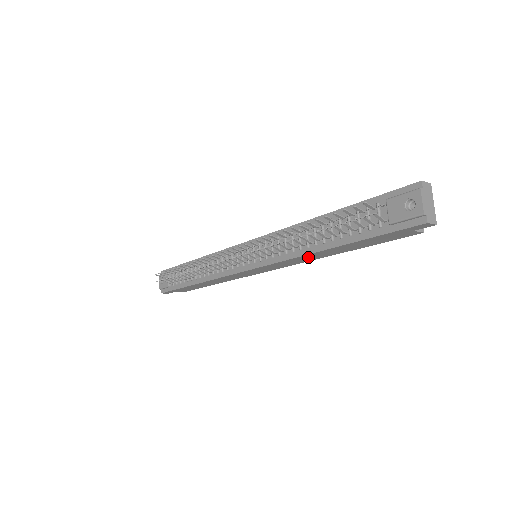
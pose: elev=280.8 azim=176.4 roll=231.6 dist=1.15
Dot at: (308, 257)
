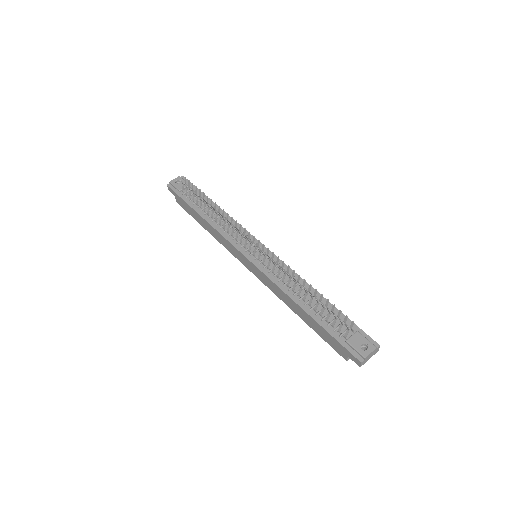
Dot at: (284, 296)
